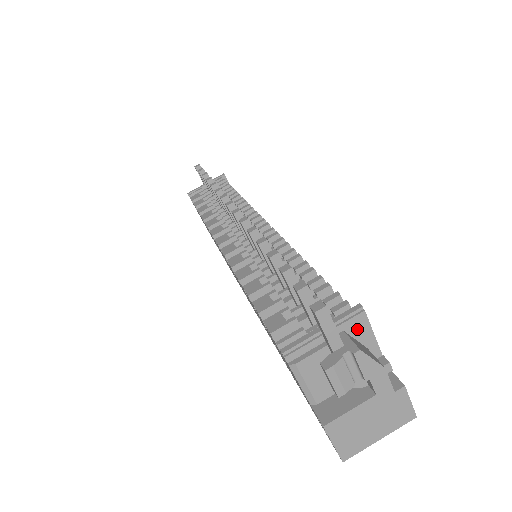
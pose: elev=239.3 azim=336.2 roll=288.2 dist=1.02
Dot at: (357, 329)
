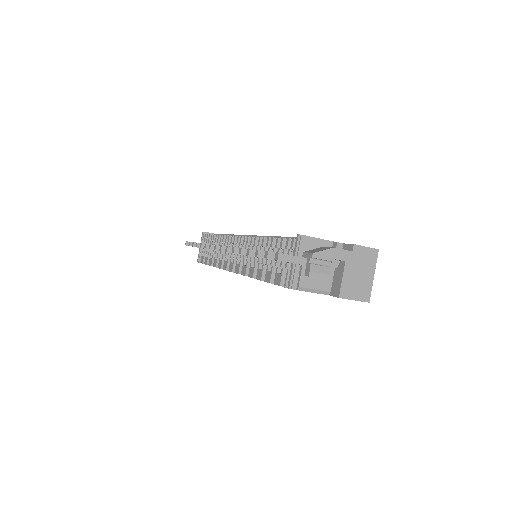
Dot at: (308, 245)
